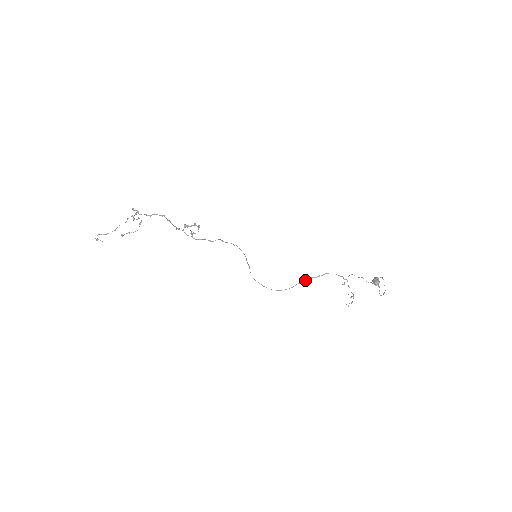
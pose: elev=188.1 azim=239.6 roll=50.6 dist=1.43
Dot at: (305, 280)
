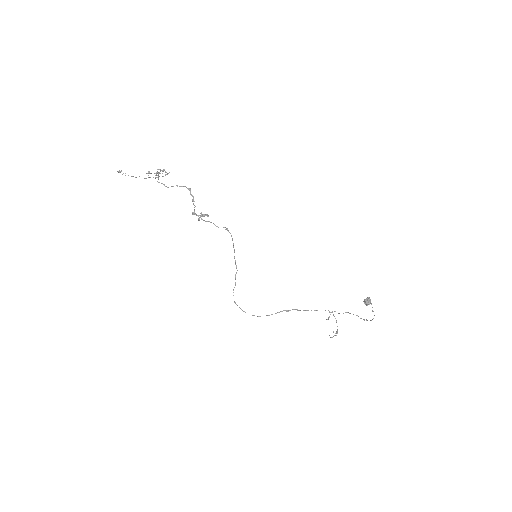
Dot at: occluded
